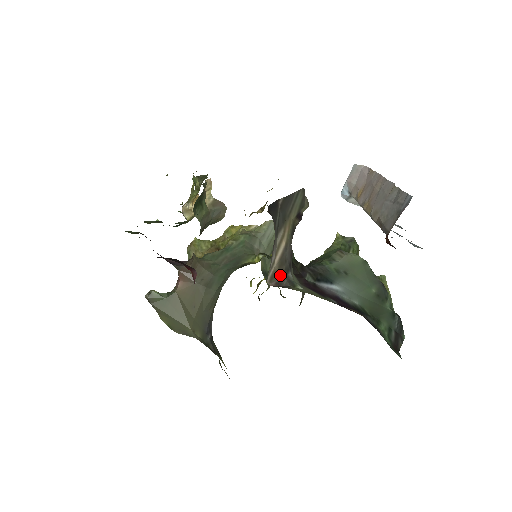
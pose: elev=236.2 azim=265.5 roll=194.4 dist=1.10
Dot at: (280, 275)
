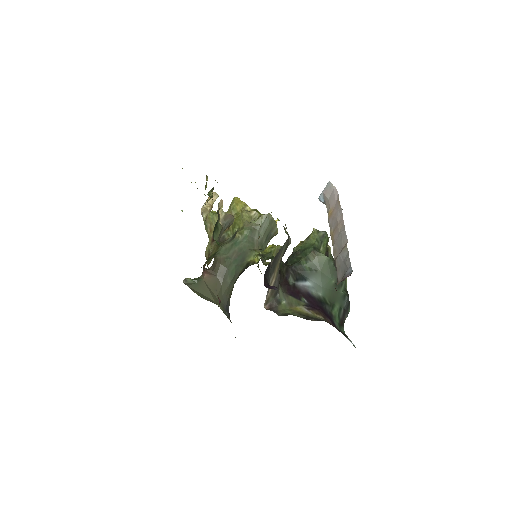
Dot at: (271, 299)
